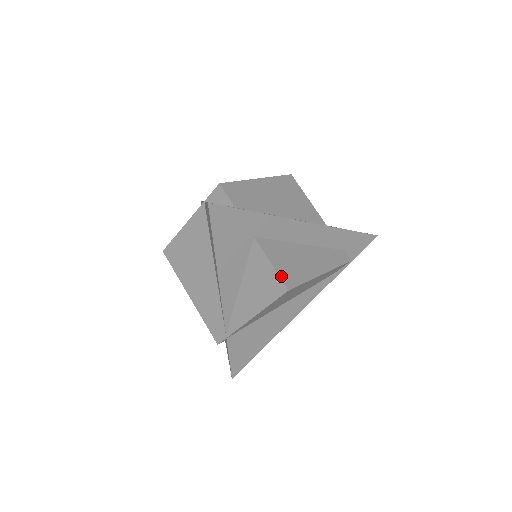
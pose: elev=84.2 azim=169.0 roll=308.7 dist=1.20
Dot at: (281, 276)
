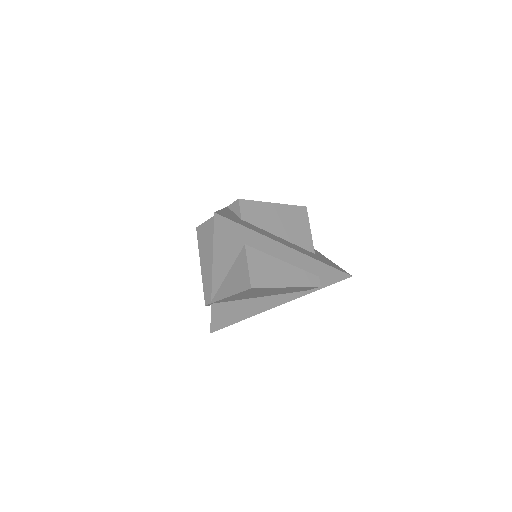
Dot at: (251, 277)
